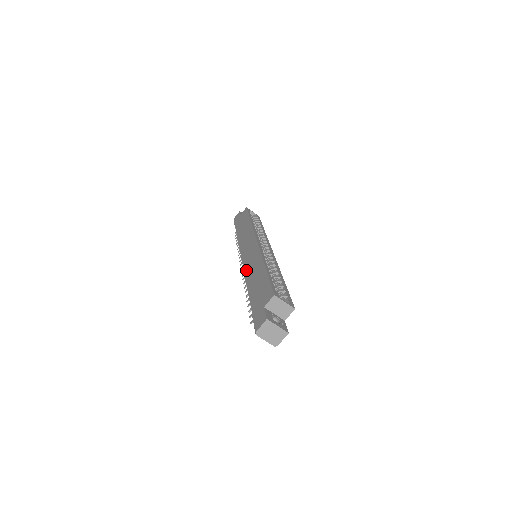
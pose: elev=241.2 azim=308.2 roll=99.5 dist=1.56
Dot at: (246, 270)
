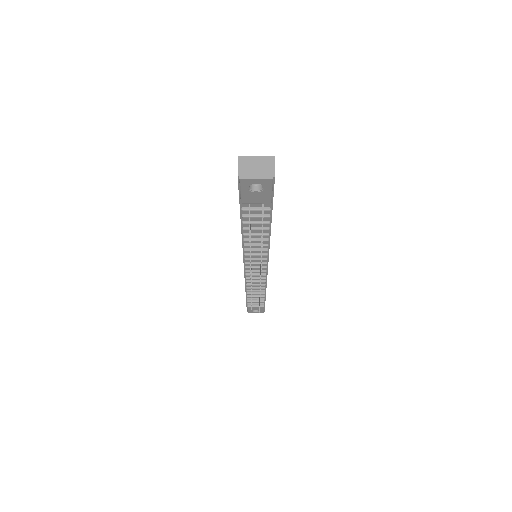
Dot at: occluded
